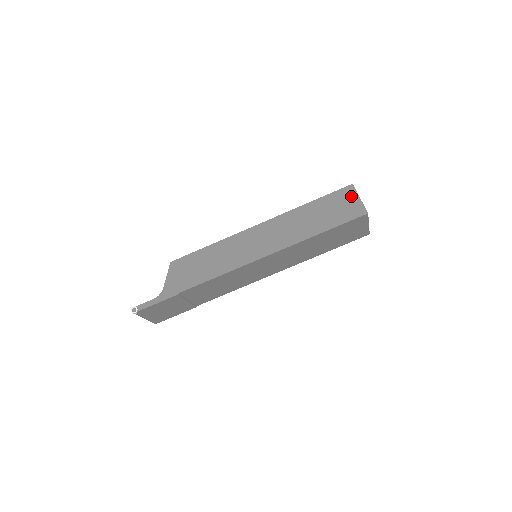
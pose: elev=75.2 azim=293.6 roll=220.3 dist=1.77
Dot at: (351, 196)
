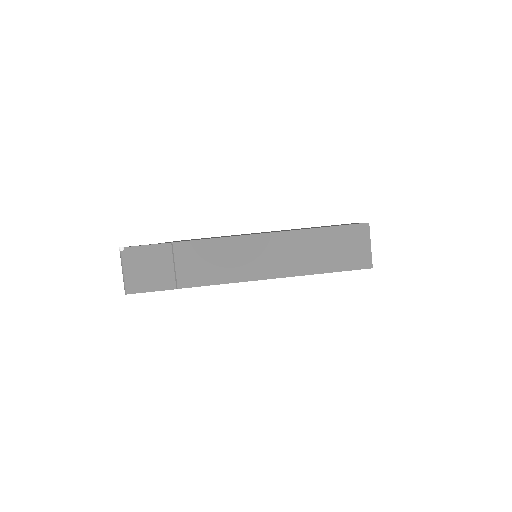
Dot at: occluded
